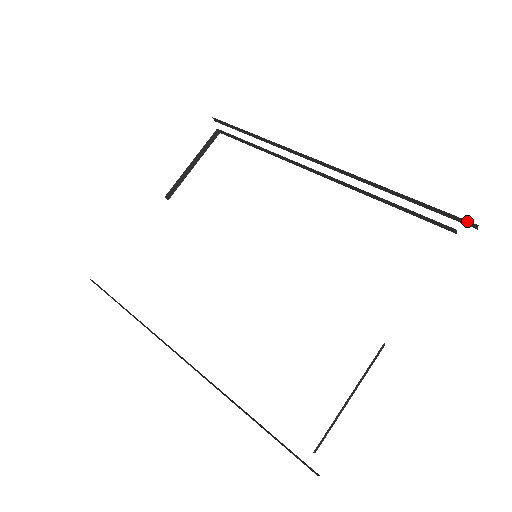
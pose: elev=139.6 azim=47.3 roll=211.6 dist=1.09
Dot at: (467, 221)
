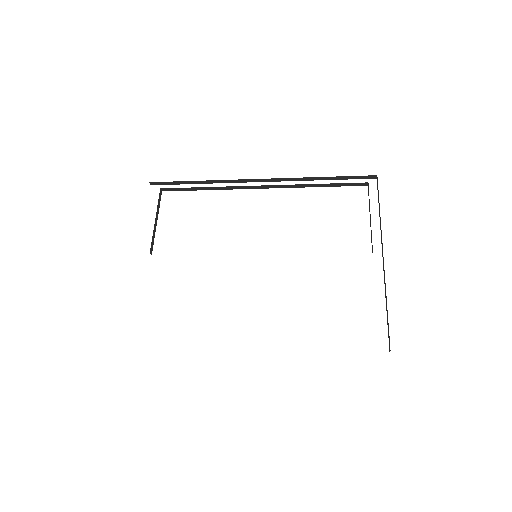
Dot at: (370, 176)
